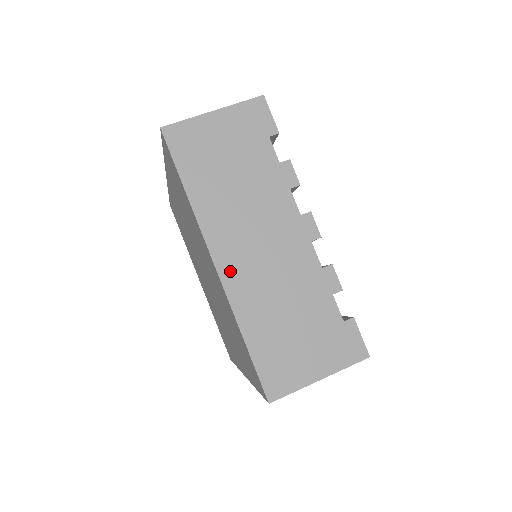
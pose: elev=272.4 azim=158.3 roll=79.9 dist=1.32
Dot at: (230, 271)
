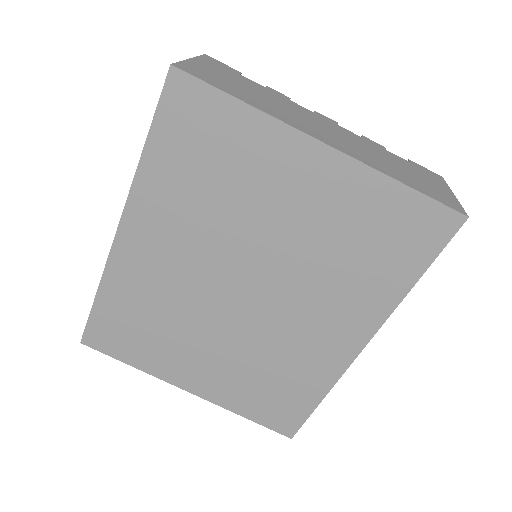
Dot at: (337, 146)
